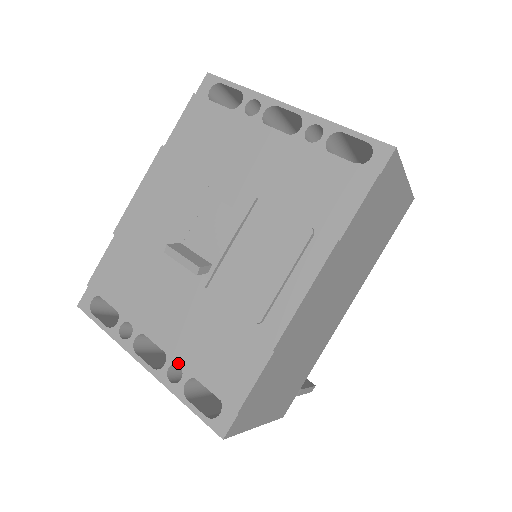
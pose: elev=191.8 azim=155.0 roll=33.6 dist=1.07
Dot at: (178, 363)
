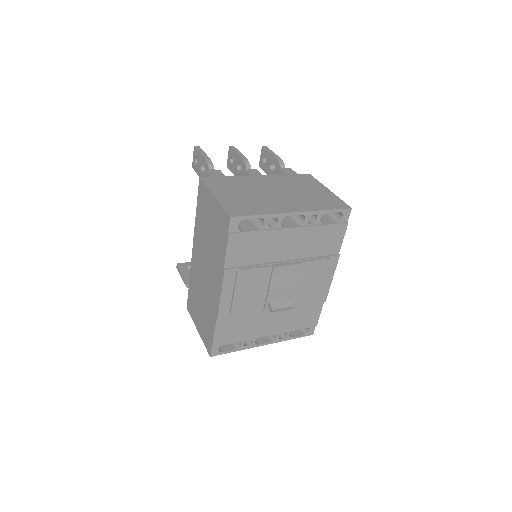
Dot at: occluded
